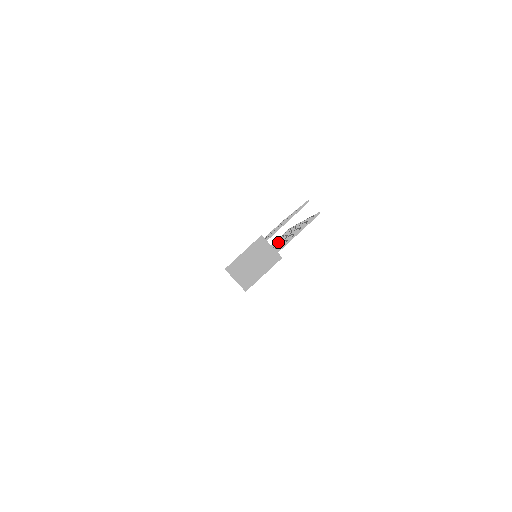
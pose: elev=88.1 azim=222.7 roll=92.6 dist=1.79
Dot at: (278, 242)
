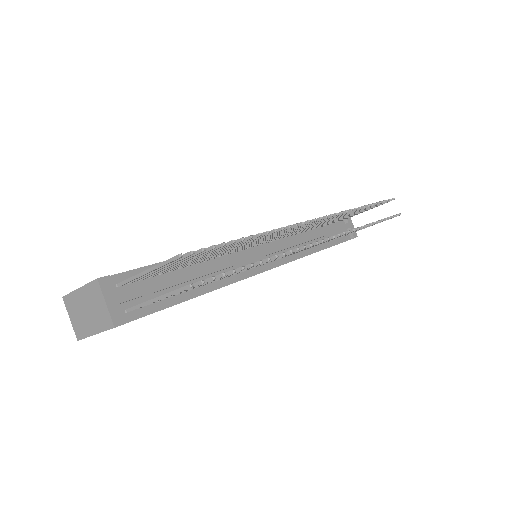
Dot at: occluded
